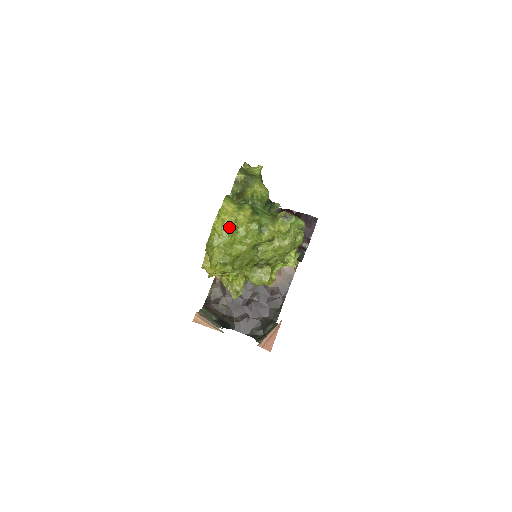
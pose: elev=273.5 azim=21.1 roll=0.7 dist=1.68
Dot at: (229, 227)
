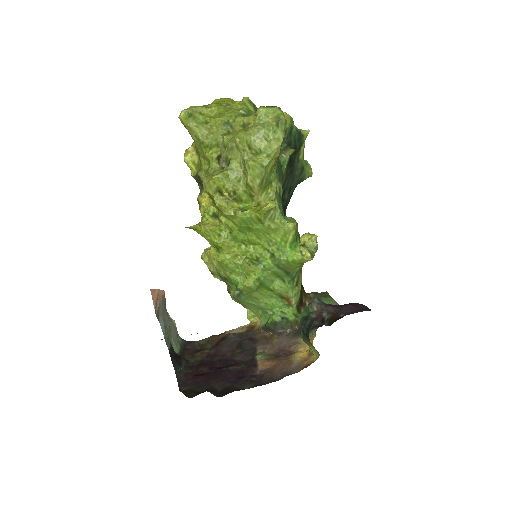
Dot at: (224, 102)
